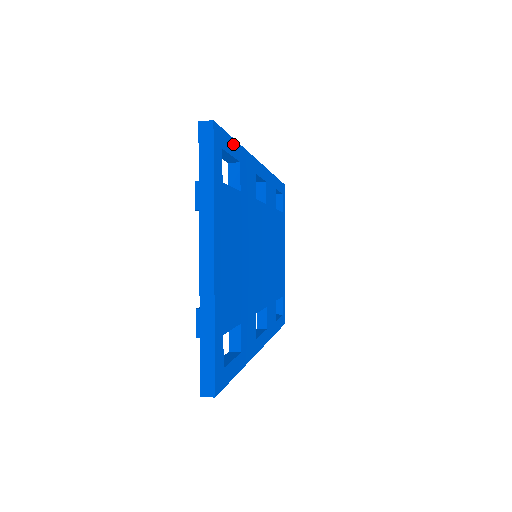
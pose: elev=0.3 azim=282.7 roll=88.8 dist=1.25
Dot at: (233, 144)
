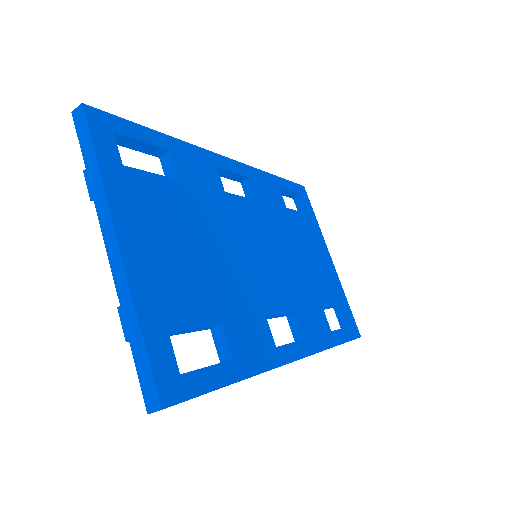
Dot at: (144, 131)
